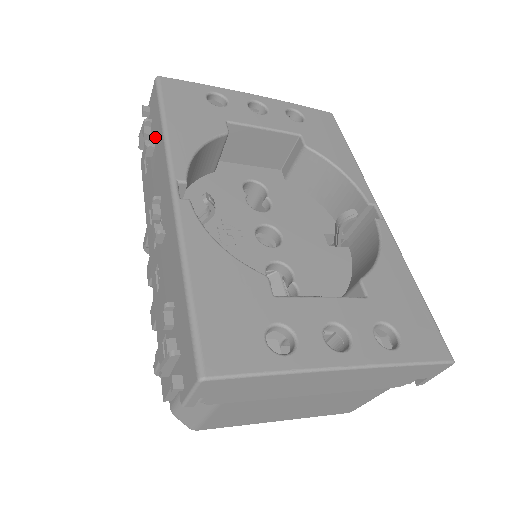
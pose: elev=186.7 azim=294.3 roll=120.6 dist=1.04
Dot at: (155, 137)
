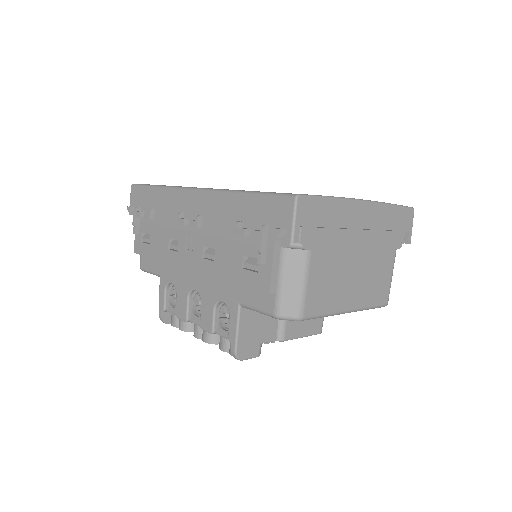
Dot at: (152, 204)
